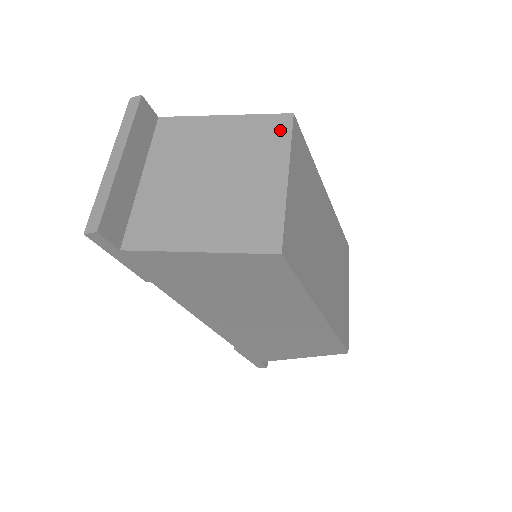
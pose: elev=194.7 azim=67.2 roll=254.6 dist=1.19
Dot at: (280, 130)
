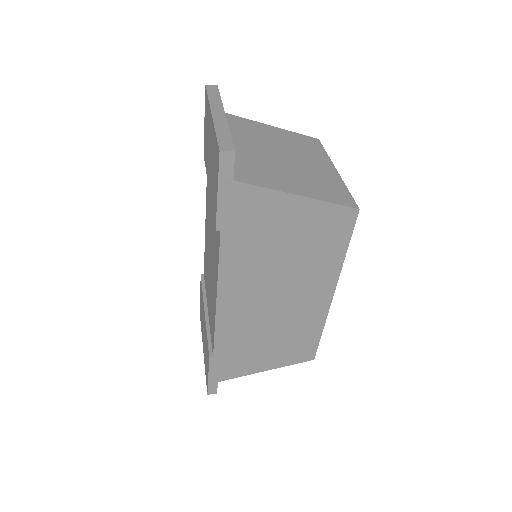
Dot at: (315, 145)
